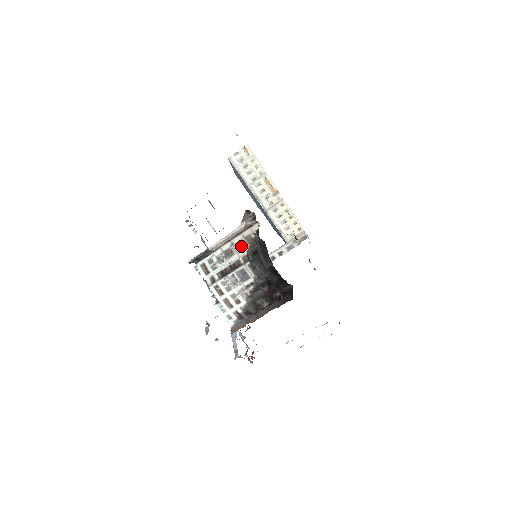
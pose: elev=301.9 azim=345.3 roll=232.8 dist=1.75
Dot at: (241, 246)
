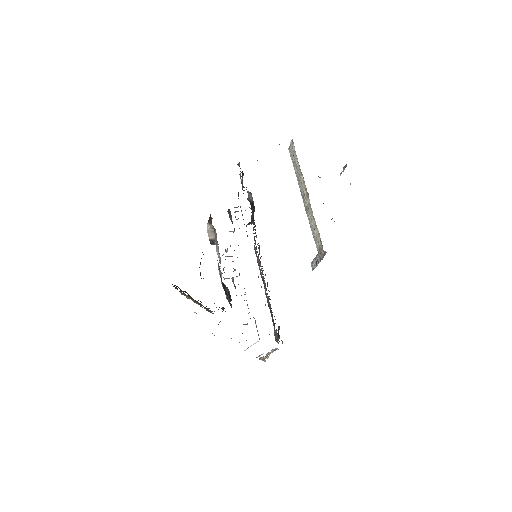
Dot at: occluded
